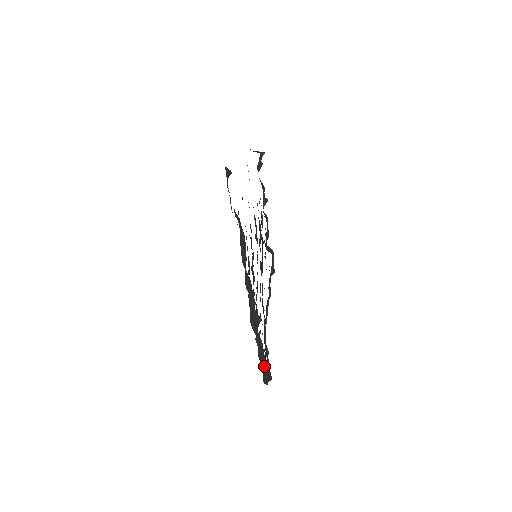
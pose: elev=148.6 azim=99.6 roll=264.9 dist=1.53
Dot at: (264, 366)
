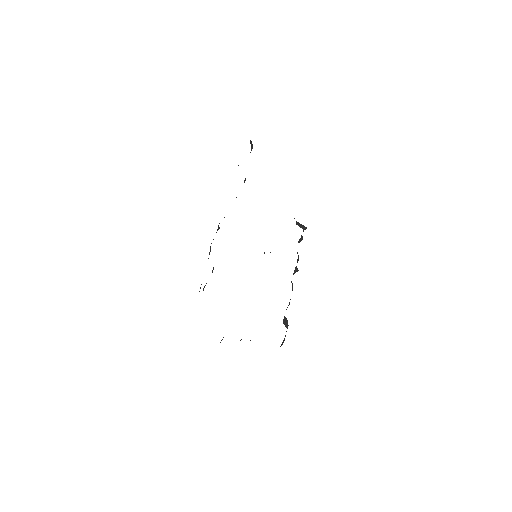
Dot at: occluded
